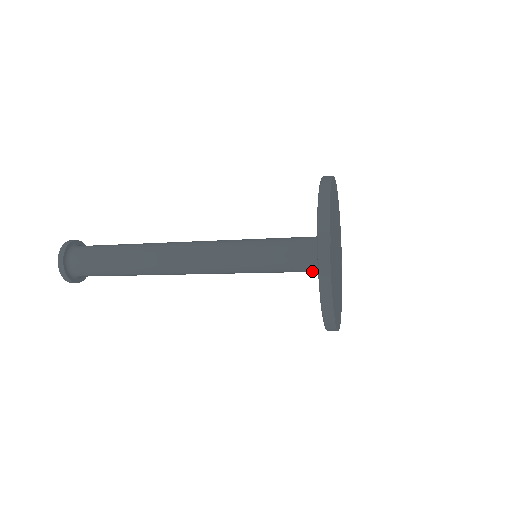
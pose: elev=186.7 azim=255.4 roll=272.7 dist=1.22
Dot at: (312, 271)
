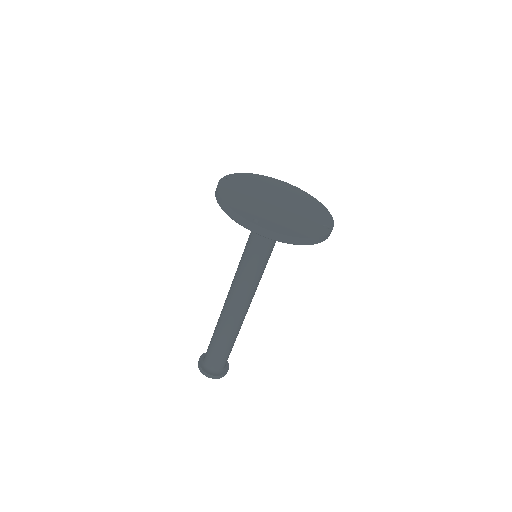
Dot at: occluded
